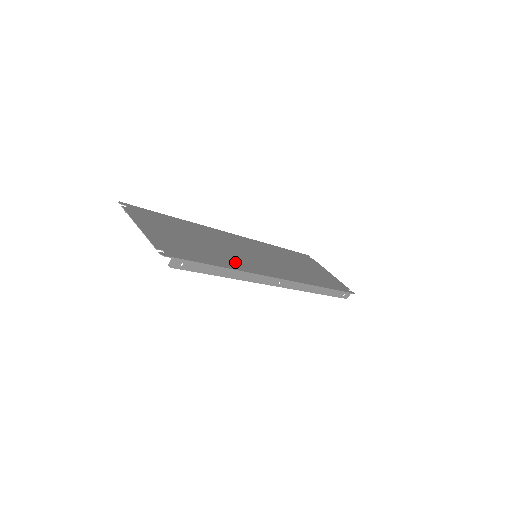
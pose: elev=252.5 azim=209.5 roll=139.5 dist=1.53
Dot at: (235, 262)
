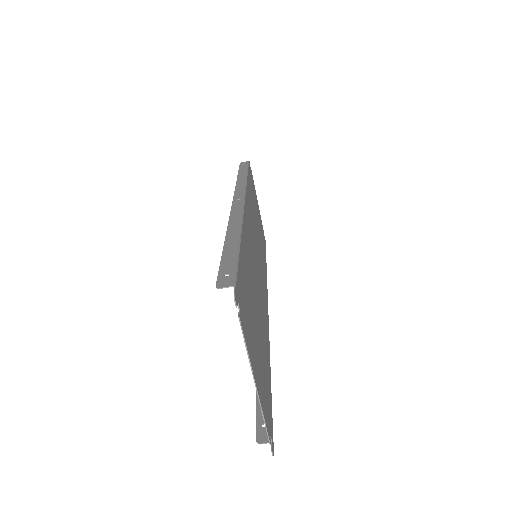
Dot at: occluded
